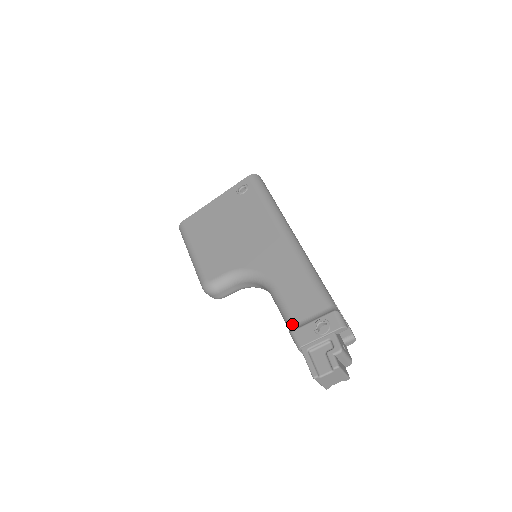
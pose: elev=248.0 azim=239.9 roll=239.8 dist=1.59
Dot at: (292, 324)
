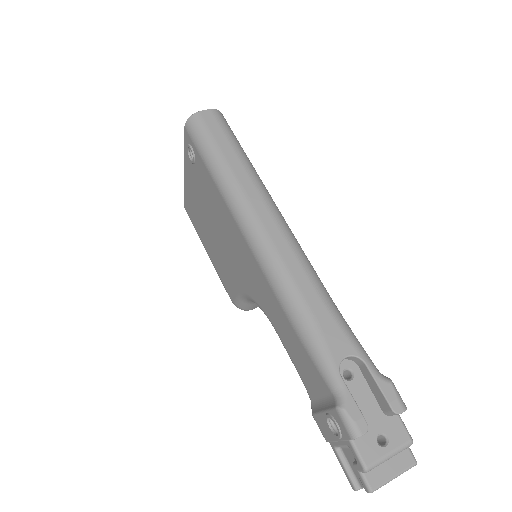
Dot at: occluded
